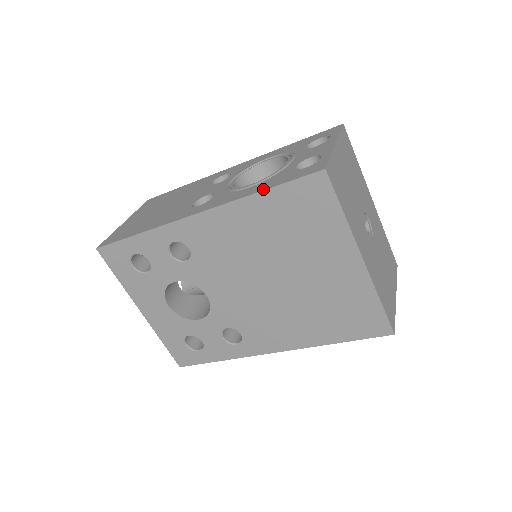
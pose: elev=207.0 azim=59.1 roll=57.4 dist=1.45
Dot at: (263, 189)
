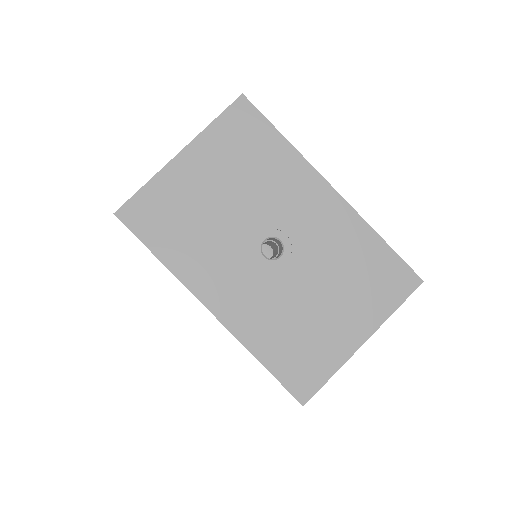
Dot at: occluded
